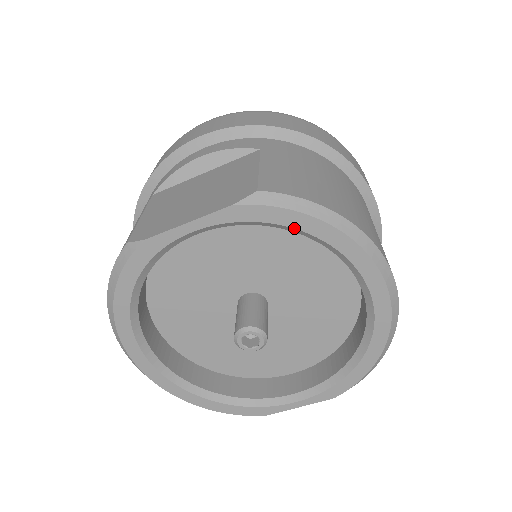
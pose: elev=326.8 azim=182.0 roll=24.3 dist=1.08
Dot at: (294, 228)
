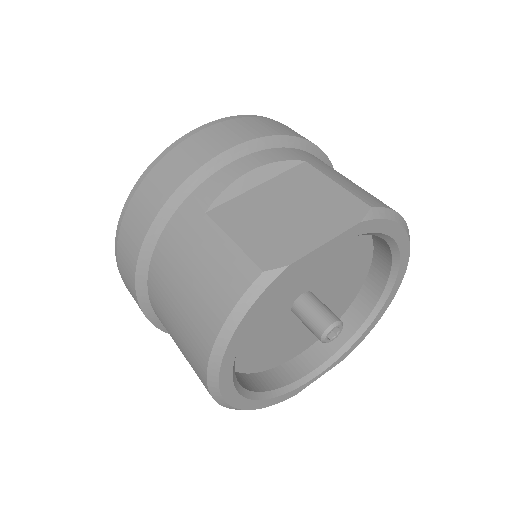
Dot at: (385, 234)
